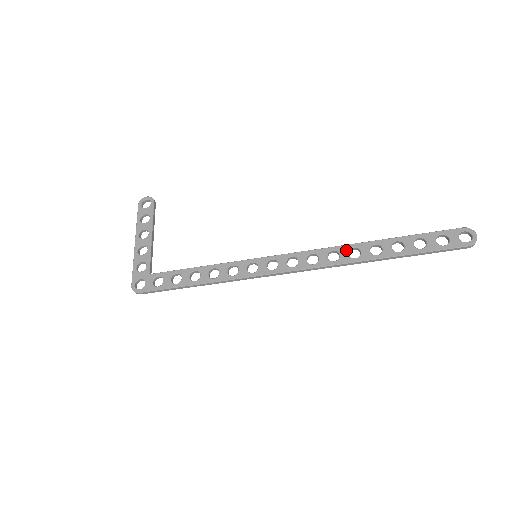
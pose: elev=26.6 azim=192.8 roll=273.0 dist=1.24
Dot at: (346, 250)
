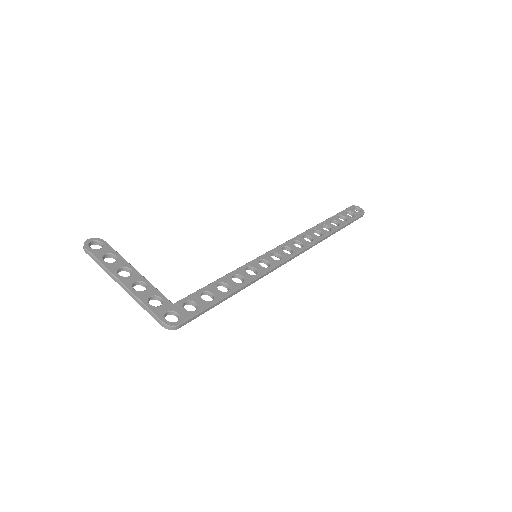
Dot at: (311, 233)
